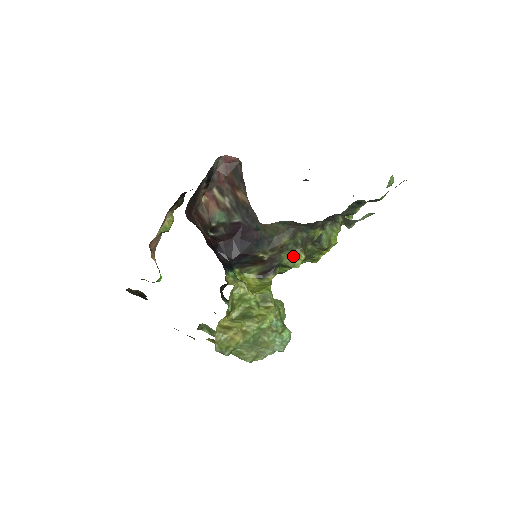
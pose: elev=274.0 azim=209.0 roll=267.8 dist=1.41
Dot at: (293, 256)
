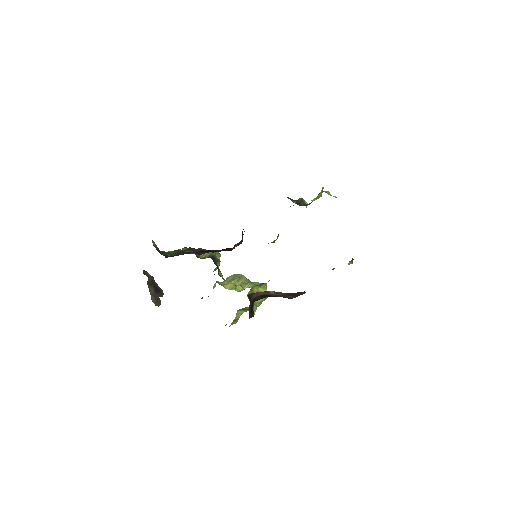
Dot at: occluded
